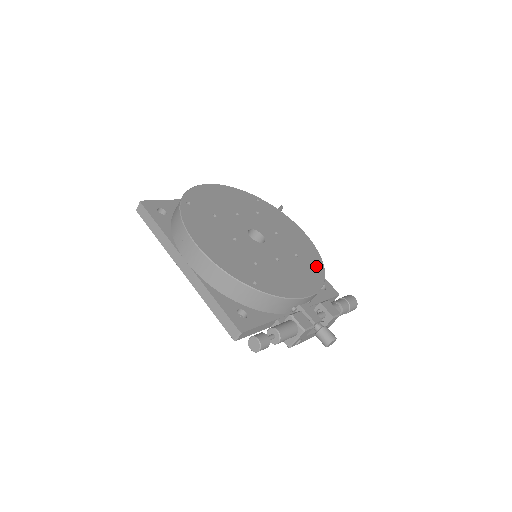
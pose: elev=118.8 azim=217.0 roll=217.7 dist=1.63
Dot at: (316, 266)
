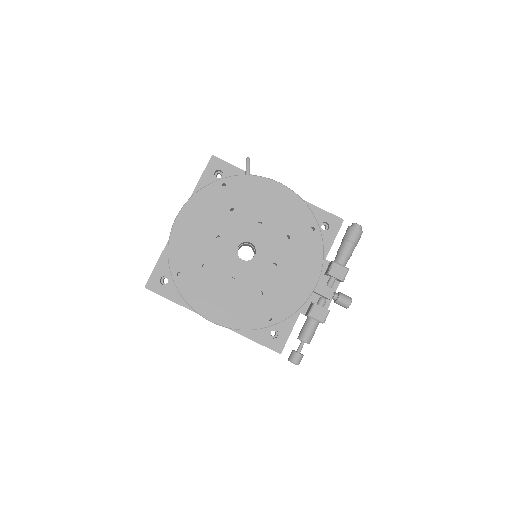
Dot at: (310, 233)
